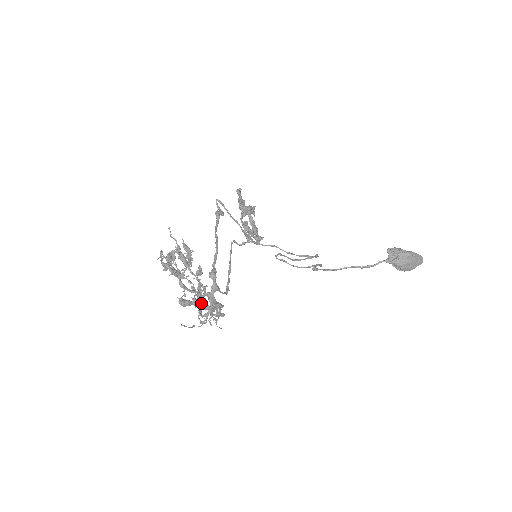
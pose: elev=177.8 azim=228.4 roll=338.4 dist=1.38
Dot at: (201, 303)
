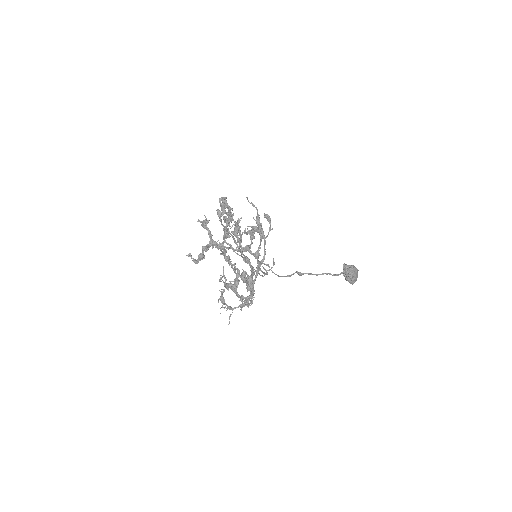
Dot at: (237, 287)
